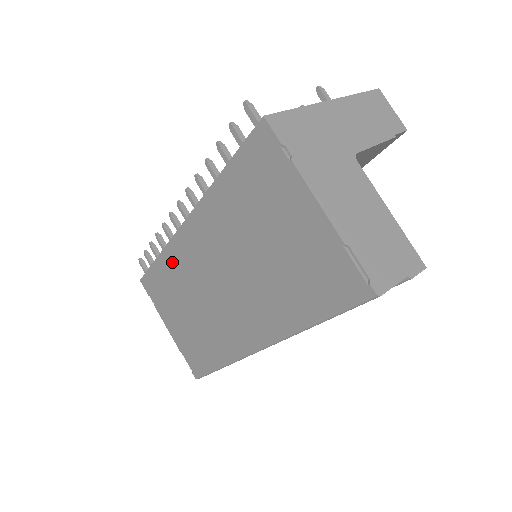
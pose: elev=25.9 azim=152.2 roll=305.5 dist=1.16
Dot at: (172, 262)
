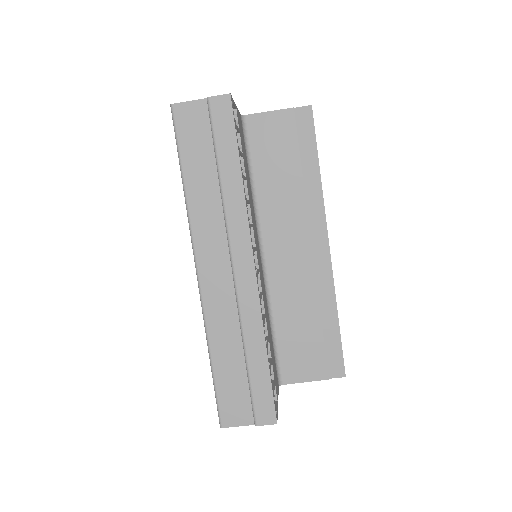
Dot at: occluded
